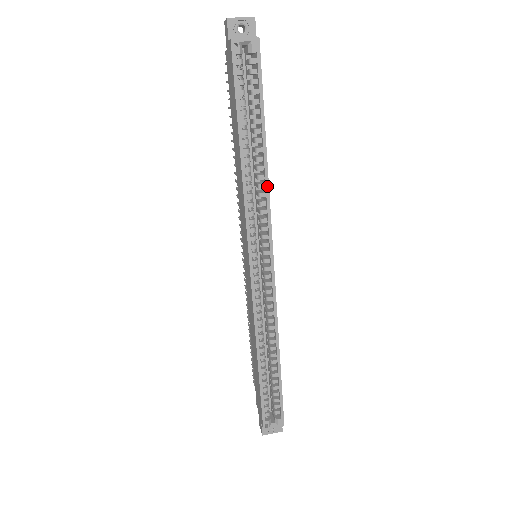
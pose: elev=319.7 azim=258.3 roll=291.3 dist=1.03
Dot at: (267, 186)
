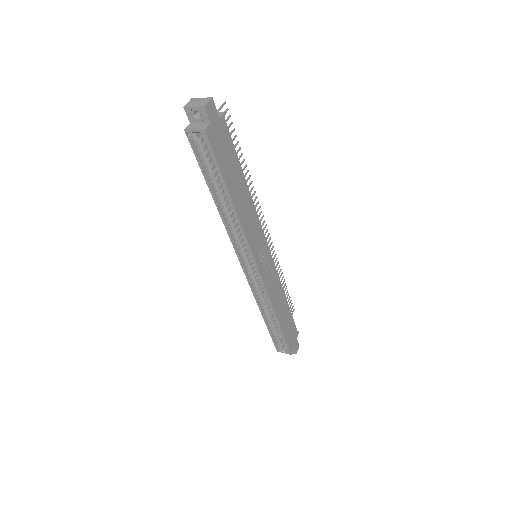
Dot at: (241, 226)
